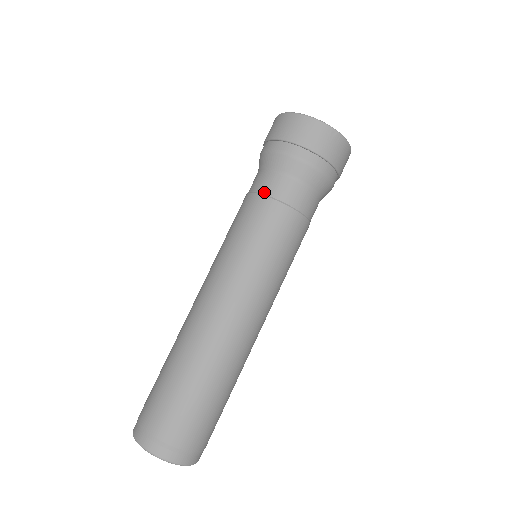
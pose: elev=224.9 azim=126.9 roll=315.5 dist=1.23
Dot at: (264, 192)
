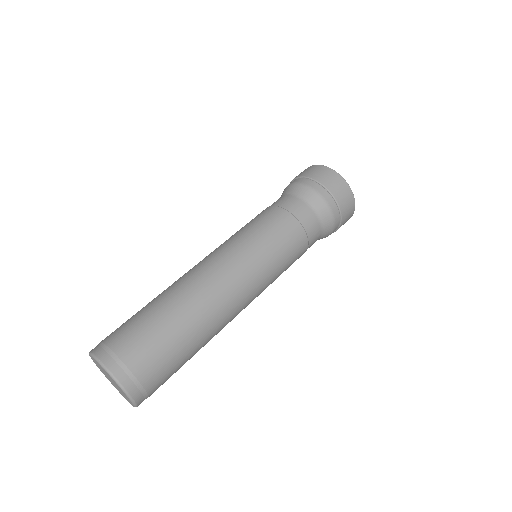
Dot at: (303, 223)
